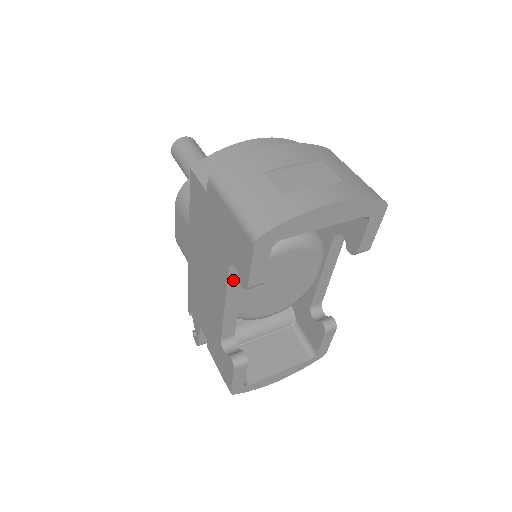
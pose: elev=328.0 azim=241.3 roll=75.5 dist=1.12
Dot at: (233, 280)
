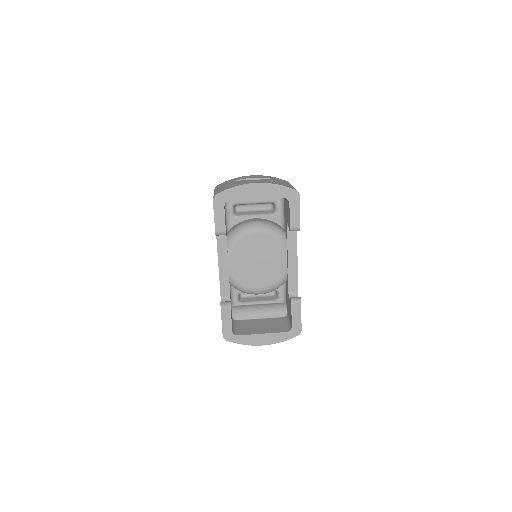
Dot at: (220, 244)
